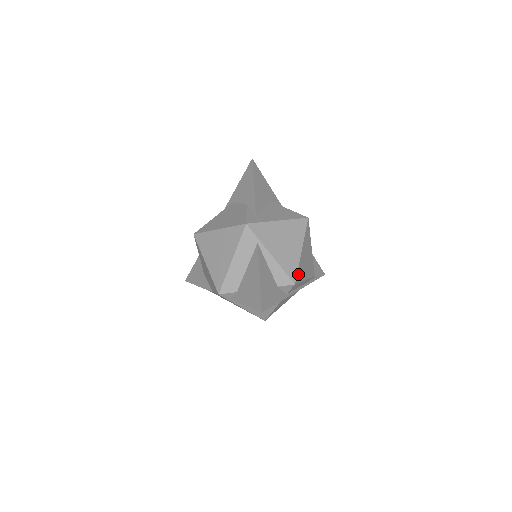
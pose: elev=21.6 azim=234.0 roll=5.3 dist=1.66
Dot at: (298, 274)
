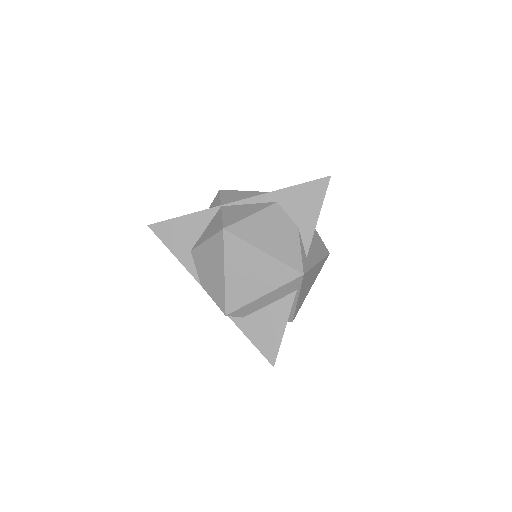
Dot at: occluded
